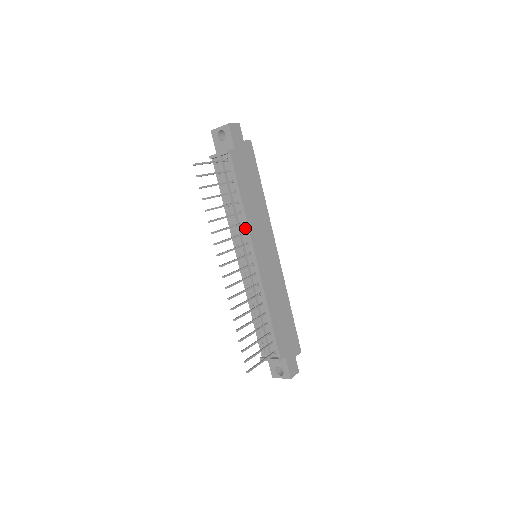
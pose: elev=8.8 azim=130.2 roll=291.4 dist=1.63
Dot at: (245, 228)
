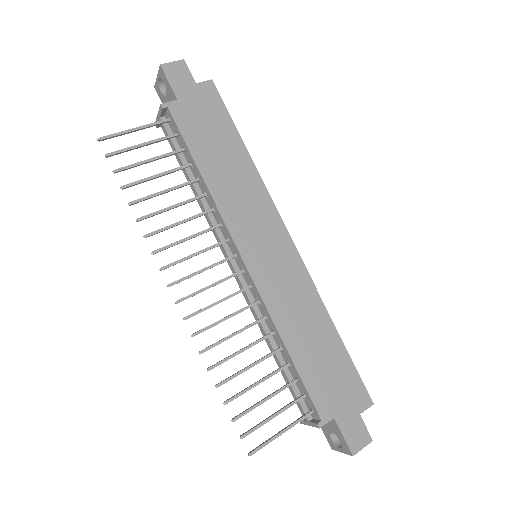
Dot at: (218, 216)
